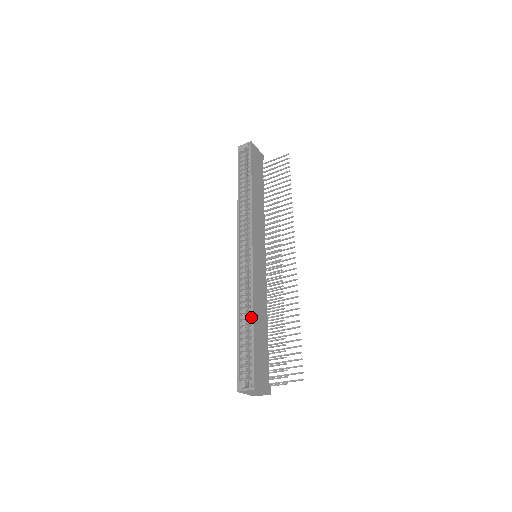
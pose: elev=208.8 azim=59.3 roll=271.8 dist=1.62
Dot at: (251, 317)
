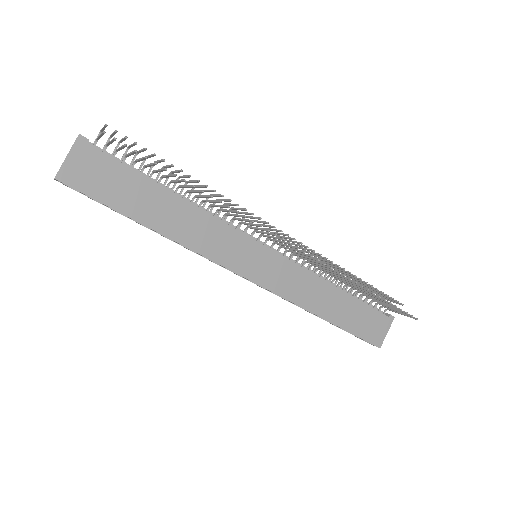
Dot at: occluded
